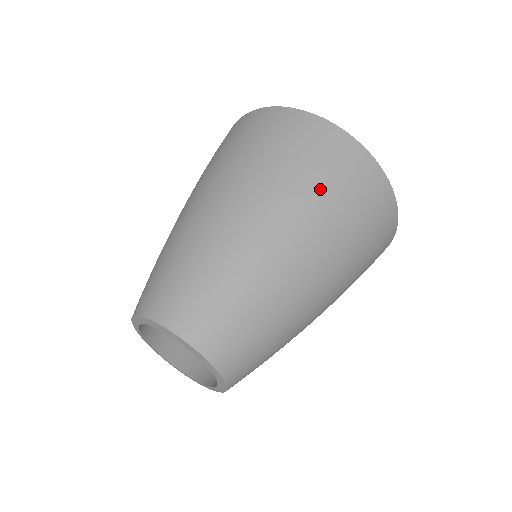
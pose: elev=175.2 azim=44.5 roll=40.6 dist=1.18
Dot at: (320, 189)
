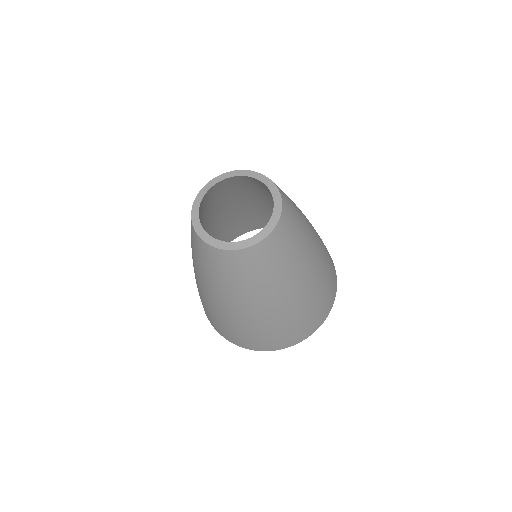
Dot at: occluded
